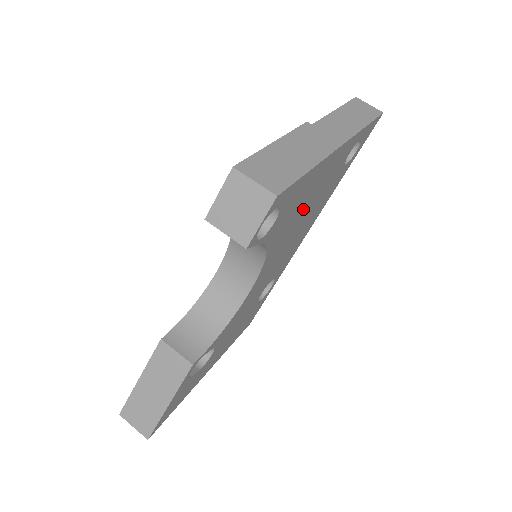
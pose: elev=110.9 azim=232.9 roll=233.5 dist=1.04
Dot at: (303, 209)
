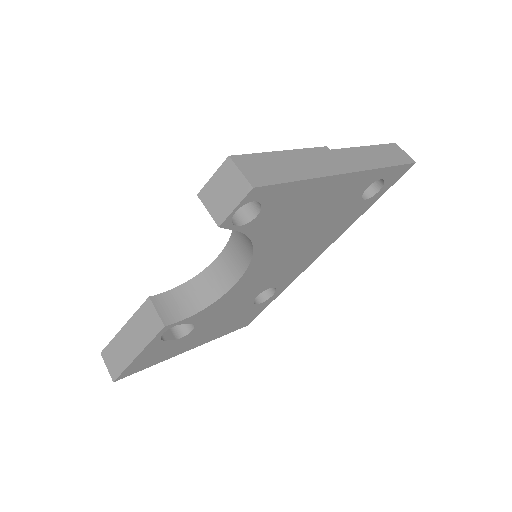
Dot at: (302, 222)
